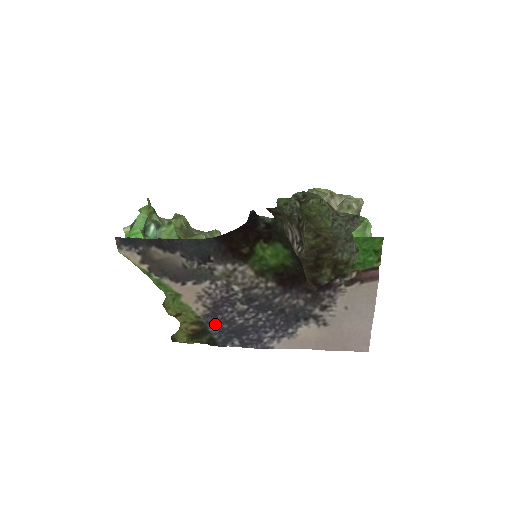
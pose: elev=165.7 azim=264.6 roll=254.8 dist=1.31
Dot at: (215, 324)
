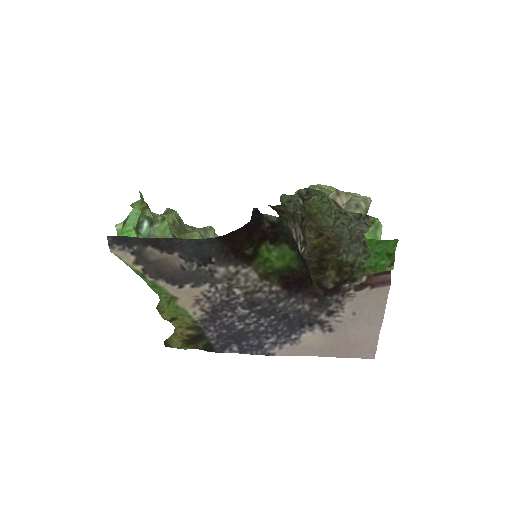
Dot at: (213, 329)
